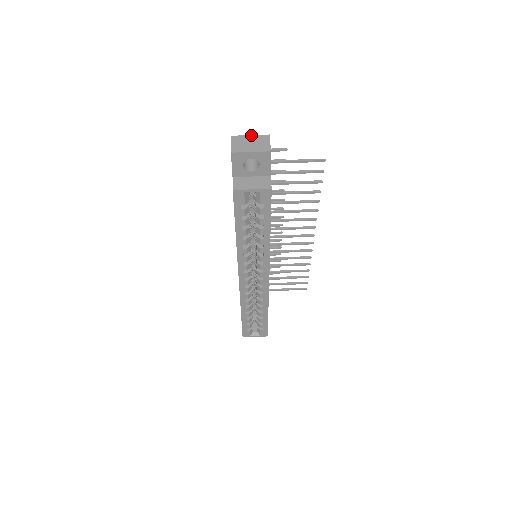
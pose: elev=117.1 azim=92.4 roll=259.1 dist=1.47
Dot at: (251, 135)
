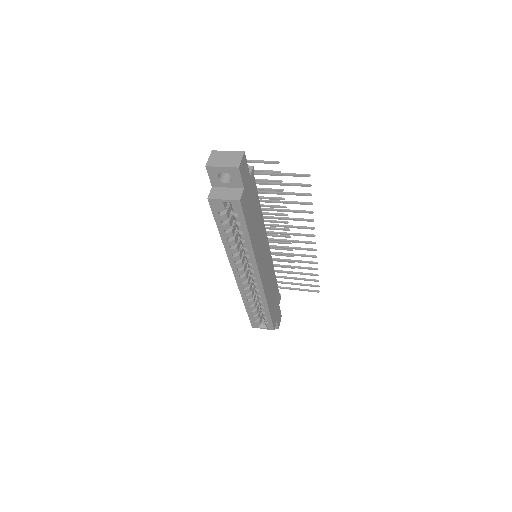
Dot at: (229, 151)
